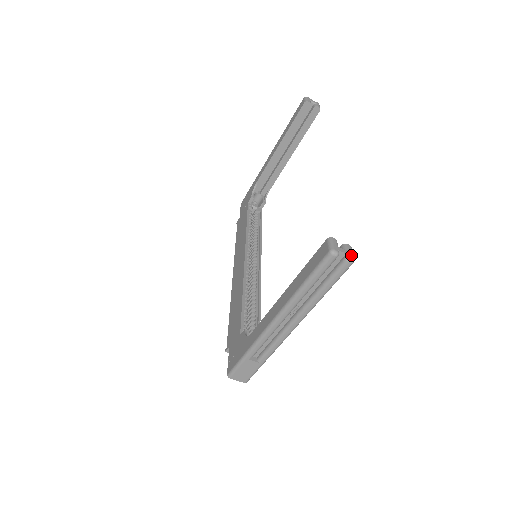
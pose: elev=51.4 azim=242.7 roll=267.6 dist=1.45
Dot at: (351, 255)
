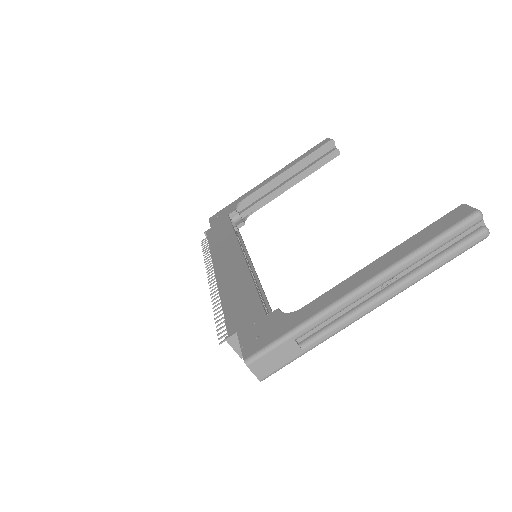
Dot at: (486, 228)
